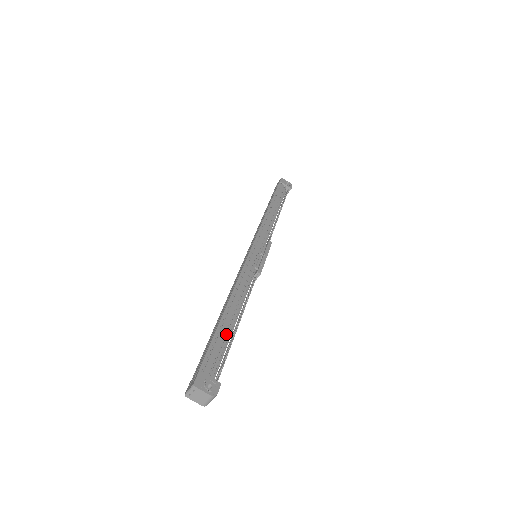
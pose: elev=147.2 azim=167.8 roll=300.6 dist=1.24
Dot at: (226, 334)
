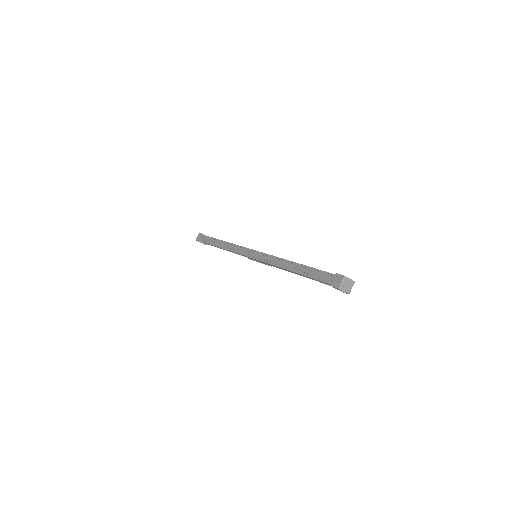
Dot at: occluded
